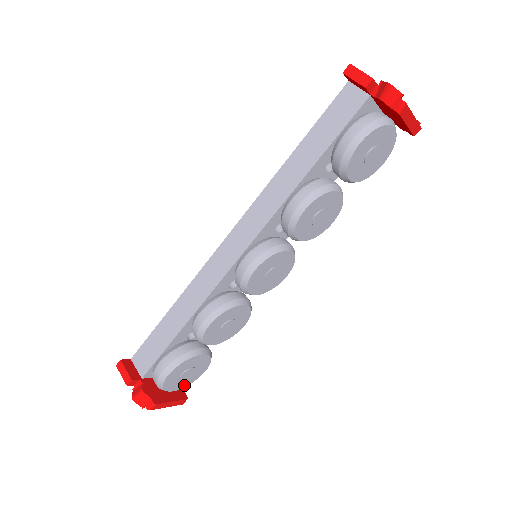
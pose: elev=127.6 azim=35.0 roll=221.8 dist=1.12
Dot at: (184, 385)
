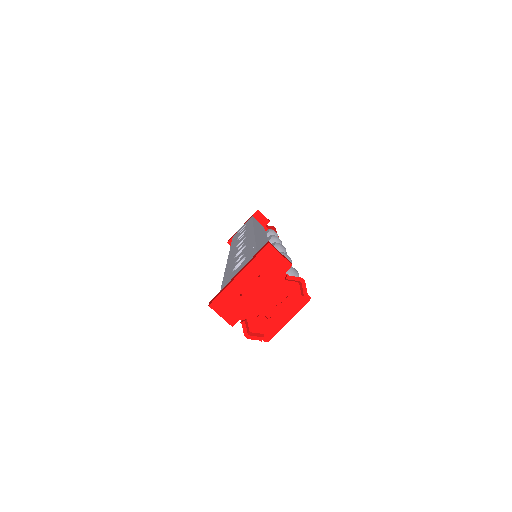
Dot at: occluded
